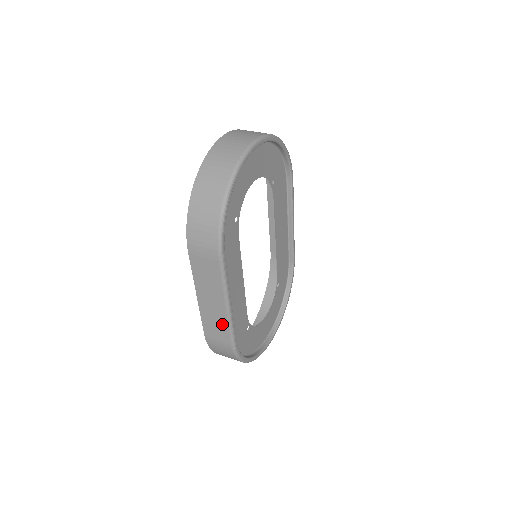
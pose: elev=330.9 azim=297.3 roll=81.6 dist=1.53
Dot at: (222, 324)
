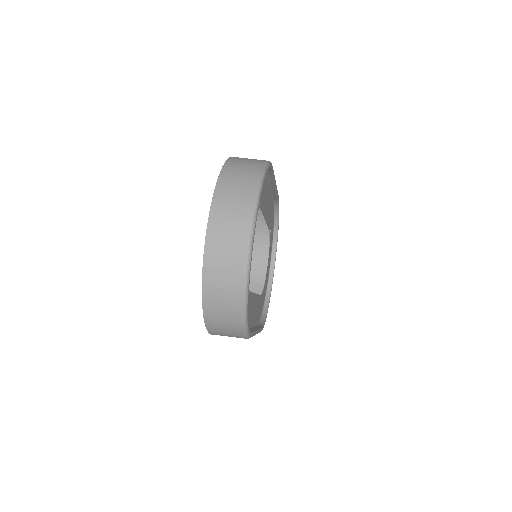
Dot at: occluded
